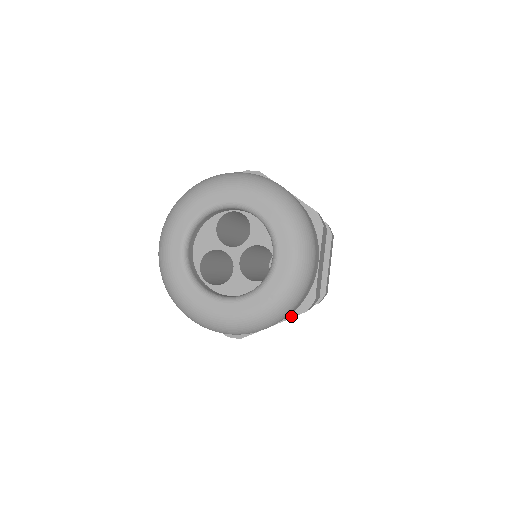
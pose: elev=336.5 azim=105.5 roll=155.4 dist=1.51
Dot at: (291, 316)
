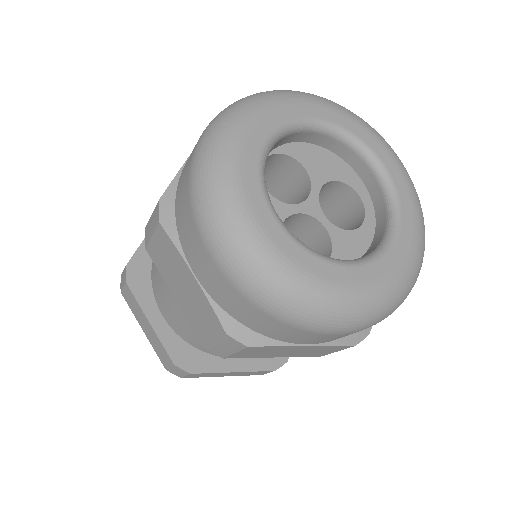
Dot at: occluded
